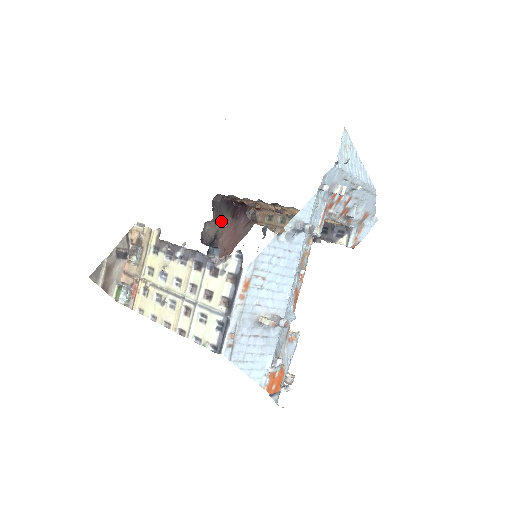
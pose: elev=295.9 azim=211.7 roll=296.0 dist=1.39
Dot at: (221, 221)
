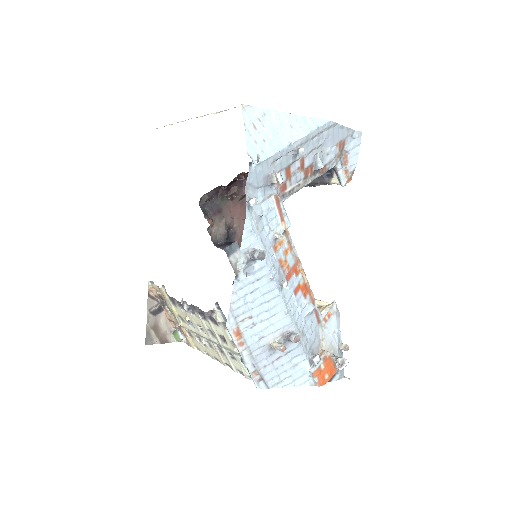
Dot at: (223, 212)
